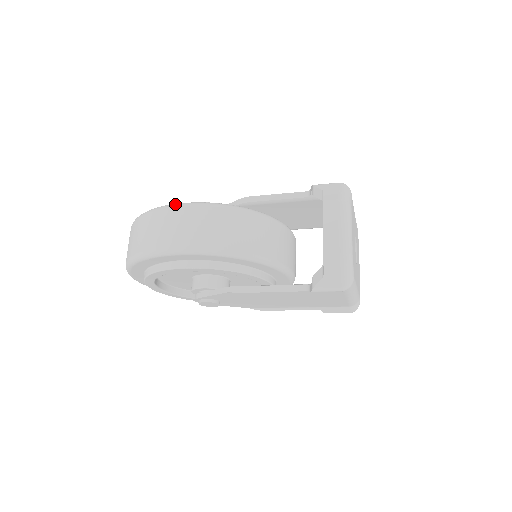
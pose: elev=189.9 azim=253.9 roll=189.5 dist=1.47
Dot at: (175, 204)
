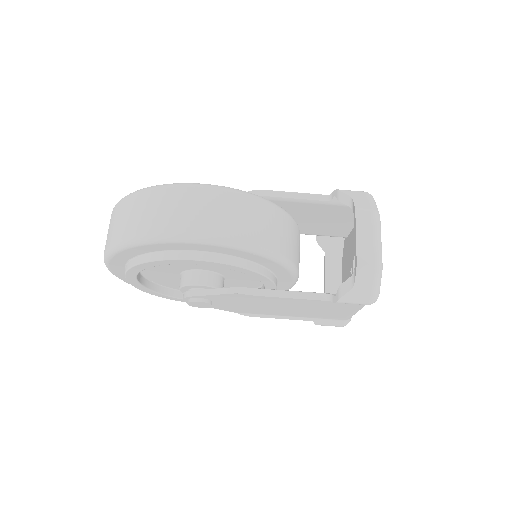
Dot at: (196, 183)
